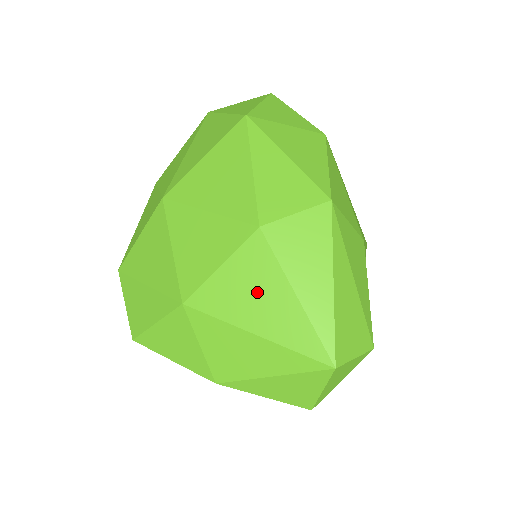
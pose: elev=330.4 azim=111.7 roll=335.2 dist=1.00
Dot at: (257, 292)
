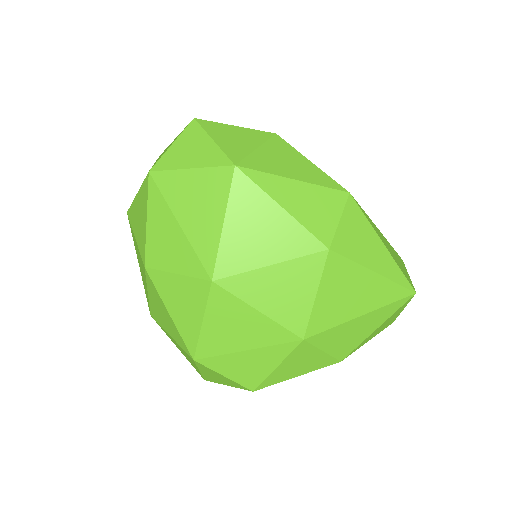
Dot at: (350, 291)
